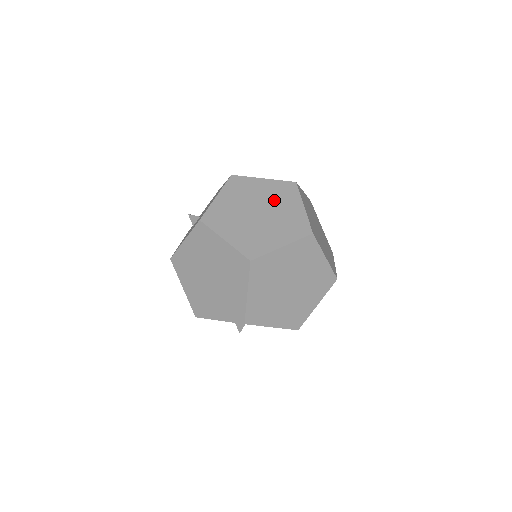
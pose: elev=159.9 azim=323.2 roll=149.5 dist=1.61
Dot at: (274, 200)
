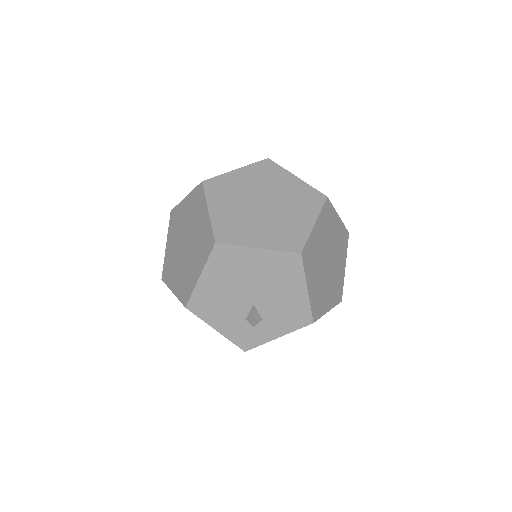
Dot at: occluded
